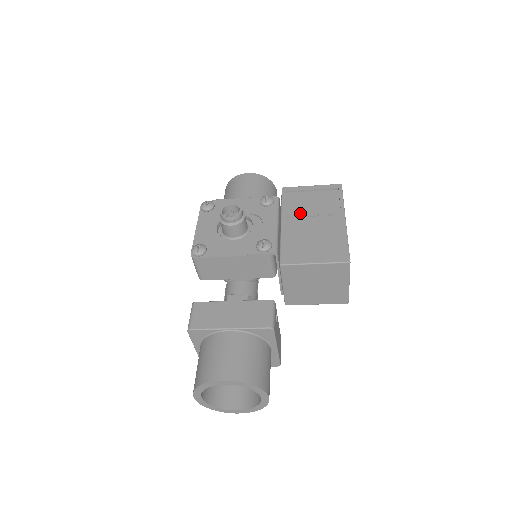
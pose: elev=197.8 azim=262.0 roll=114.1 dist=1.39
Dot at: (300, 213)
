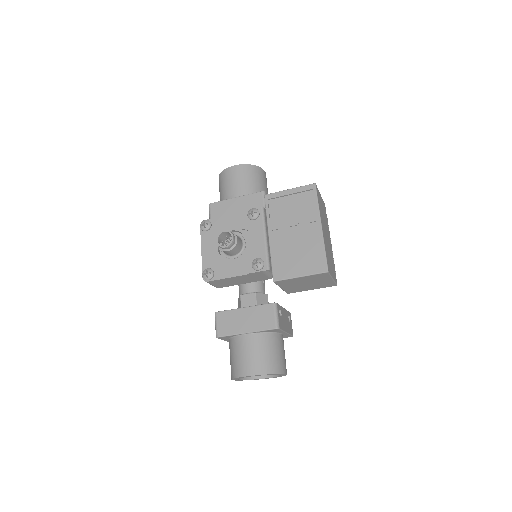
Dot at: (283, 224)
